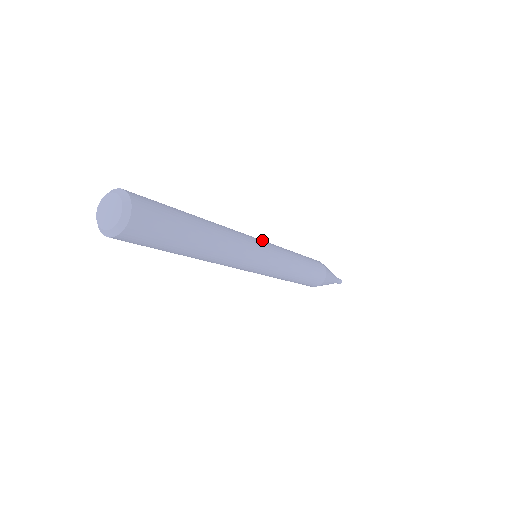
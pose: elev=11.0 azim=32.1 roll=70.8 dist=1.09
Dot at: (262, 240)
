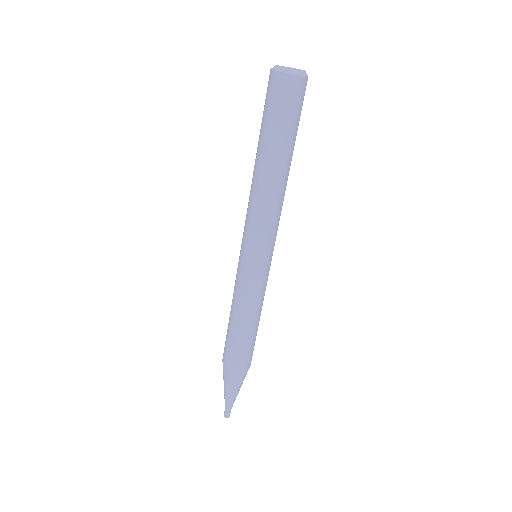
Dot at: occluded
